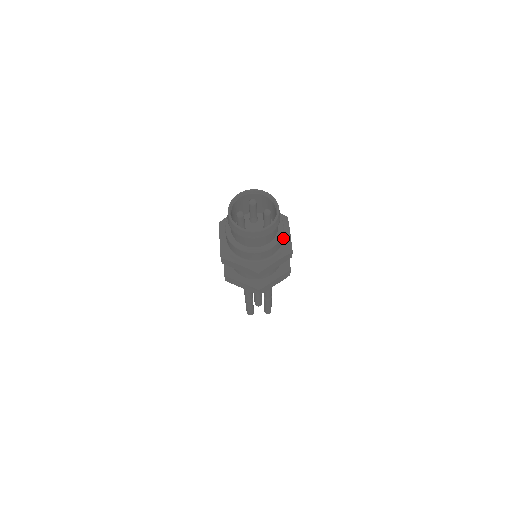
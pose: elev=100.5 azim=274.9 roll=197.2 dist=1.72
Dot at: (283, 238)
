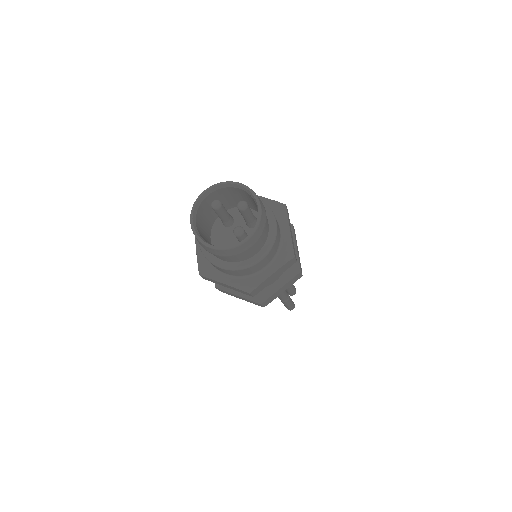
Dot at: (258, 271)
